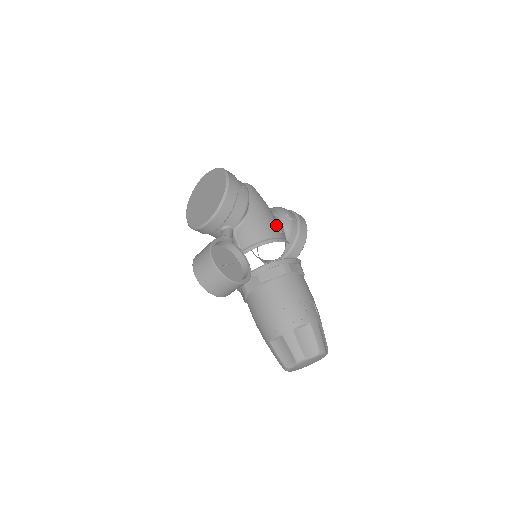
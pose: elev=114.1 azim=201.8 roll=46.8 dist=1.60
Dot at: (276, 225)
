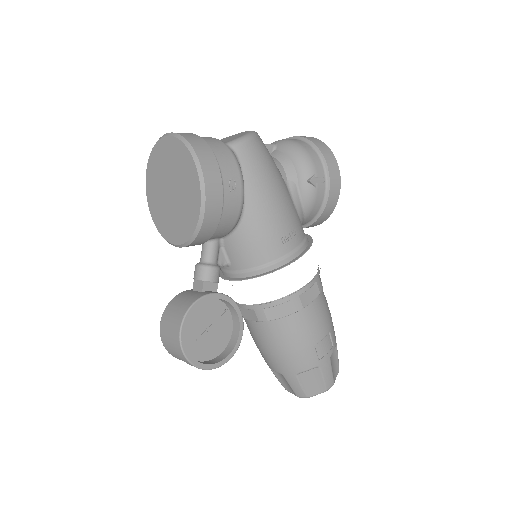
Dot at: (287, 226)
